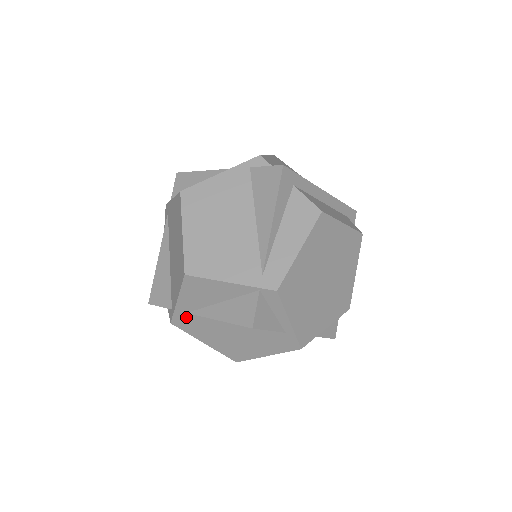
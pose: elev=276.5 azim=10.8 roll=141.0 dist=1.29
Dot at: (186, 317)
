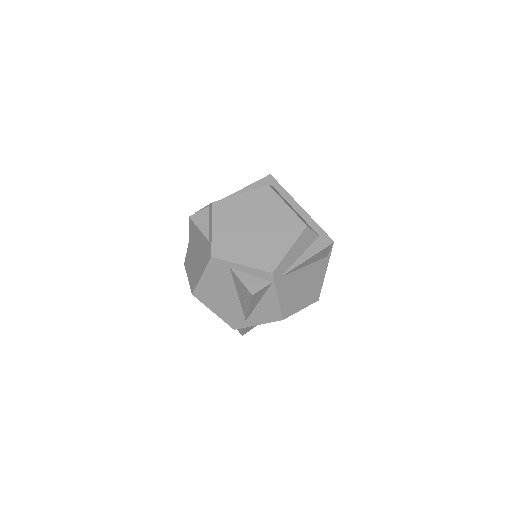
Dot at: (189, 253)
